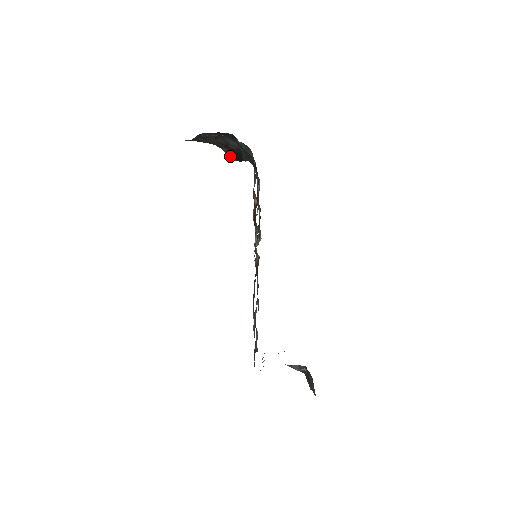
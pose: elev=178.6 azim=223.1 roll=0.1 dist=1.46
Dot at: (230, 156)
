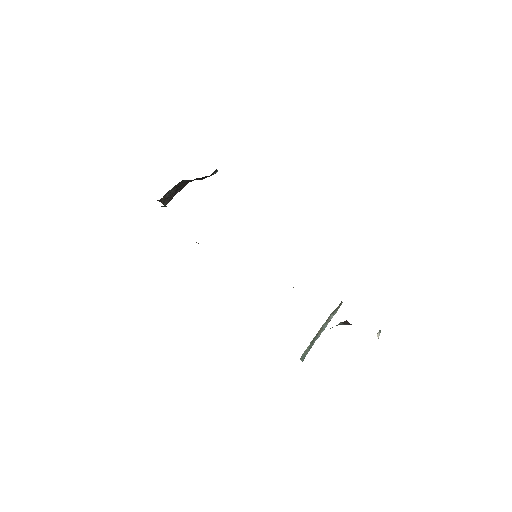
Dot at: occluded
